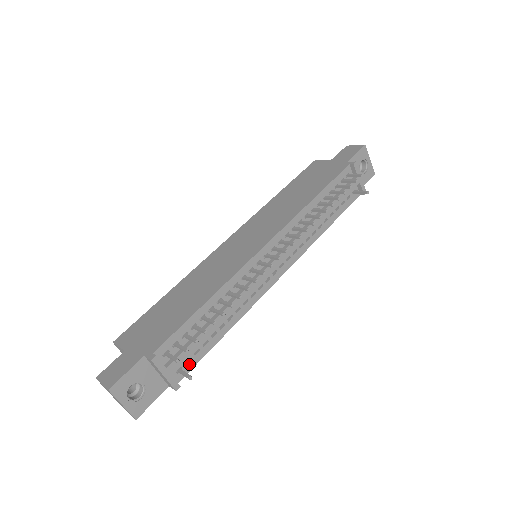
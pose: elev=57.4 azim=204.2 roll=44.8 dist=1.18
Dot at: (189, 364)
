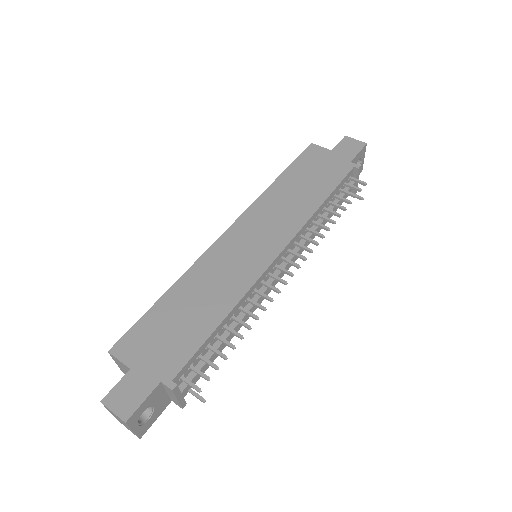
Dot at: occluded
